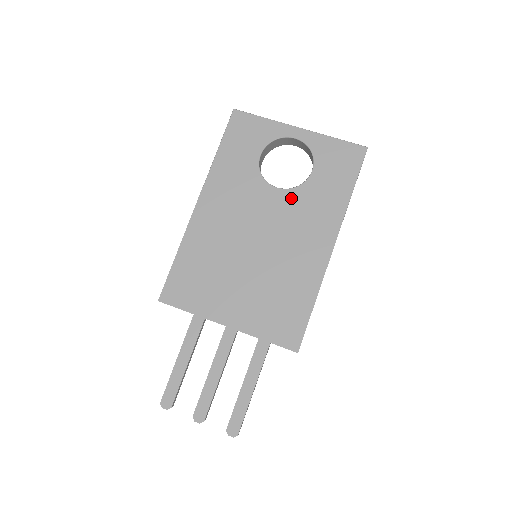
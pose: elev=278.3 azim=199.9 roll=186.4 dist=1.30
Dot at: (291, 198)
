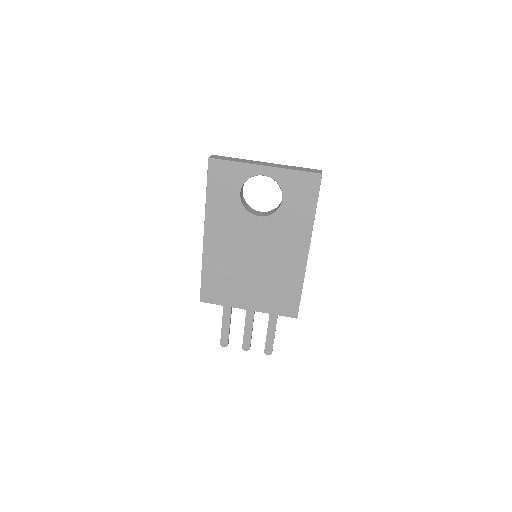
Dot at: (271, 223)
